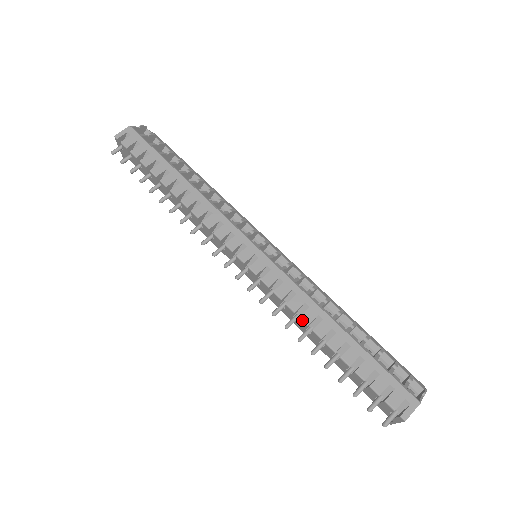
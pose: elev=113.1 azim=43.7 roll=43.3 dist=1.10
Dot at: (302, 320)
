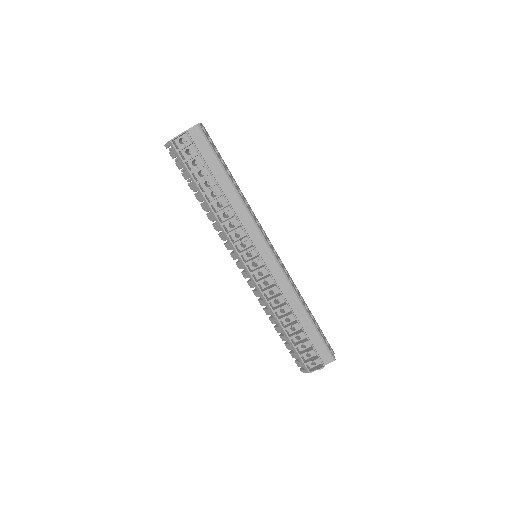
Dot at: occluded
